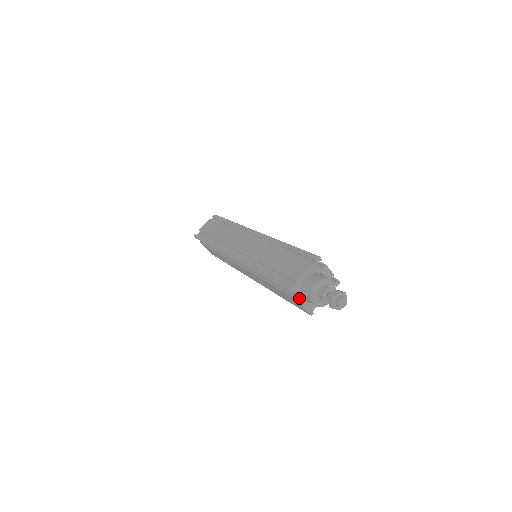
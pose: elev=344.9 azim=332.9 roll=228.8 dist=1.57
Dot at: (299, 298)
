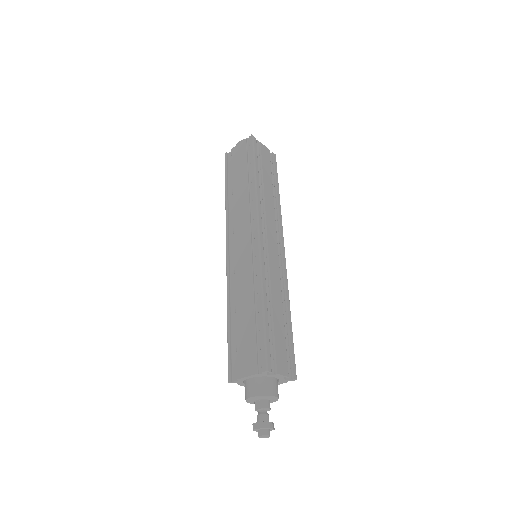
Dot at: (242, 384)
